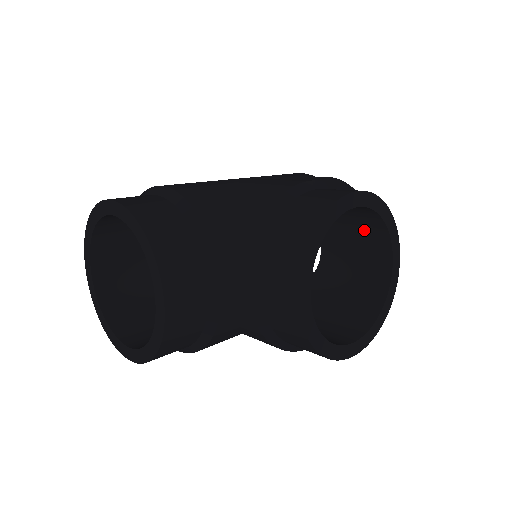
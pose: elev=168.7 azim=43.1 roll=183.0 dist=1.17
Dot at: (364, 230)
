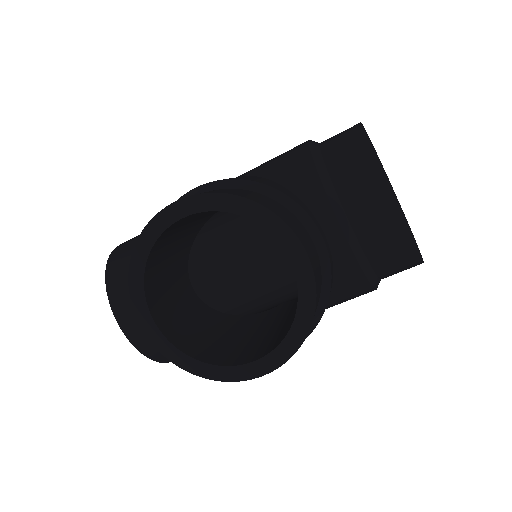
Dot at: occluded
